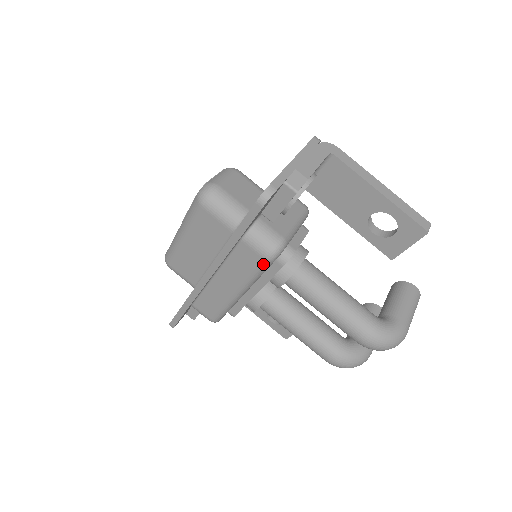
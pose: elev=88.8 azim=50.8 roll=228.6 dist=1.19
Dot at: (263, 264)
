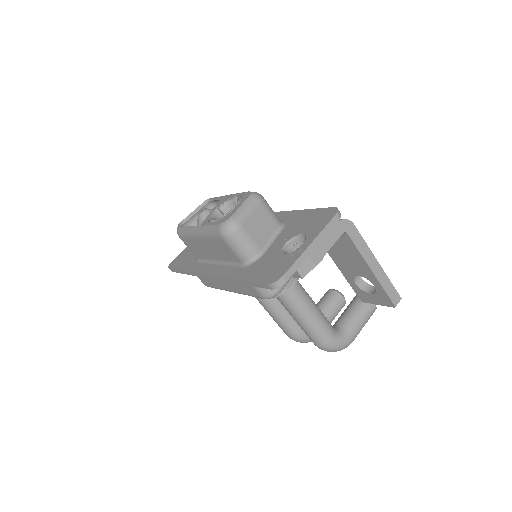
Dot at: (259, 297)
